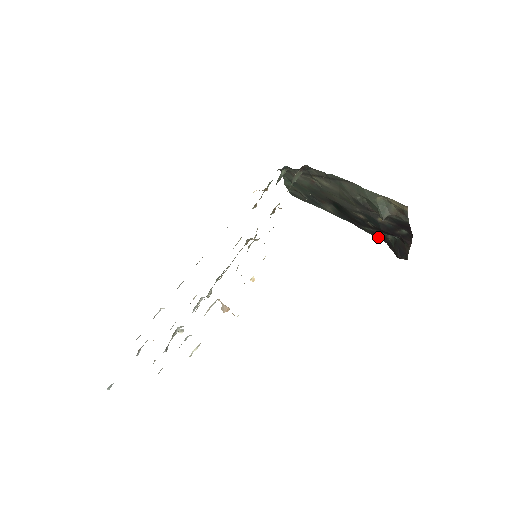
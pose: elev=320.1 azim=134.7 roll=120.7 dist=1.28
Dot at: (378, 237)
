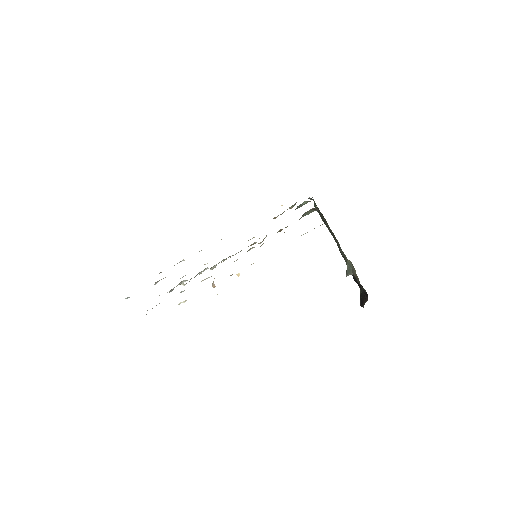
Dot at: occluded
